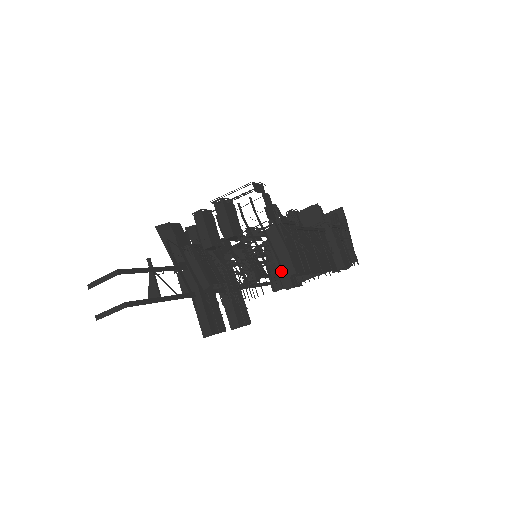
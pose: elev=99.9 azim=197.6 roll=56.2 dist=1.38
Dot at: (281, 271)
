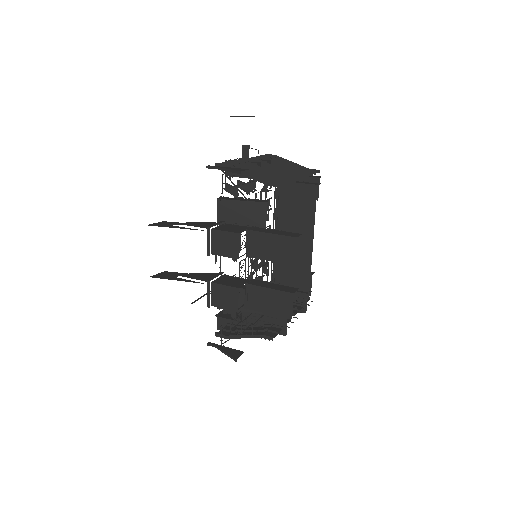
Dot at: occluded
